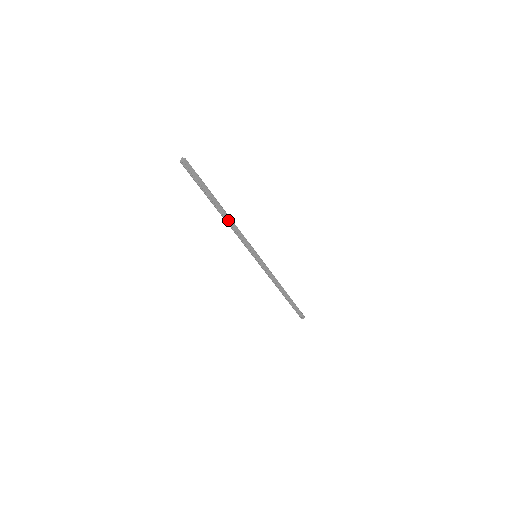
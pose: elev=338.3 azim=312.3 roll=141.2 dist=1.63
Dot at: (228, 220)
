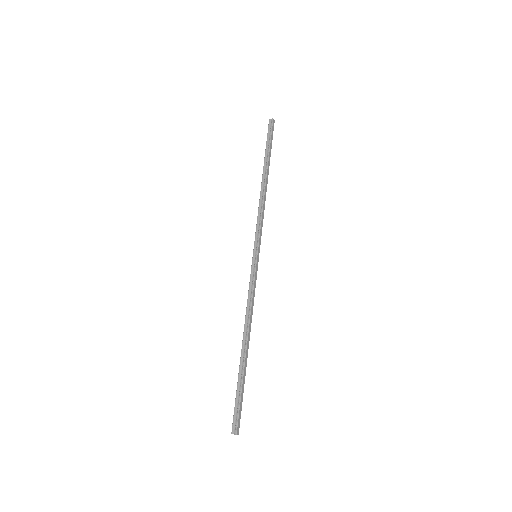
Dot at: (265, 190)
